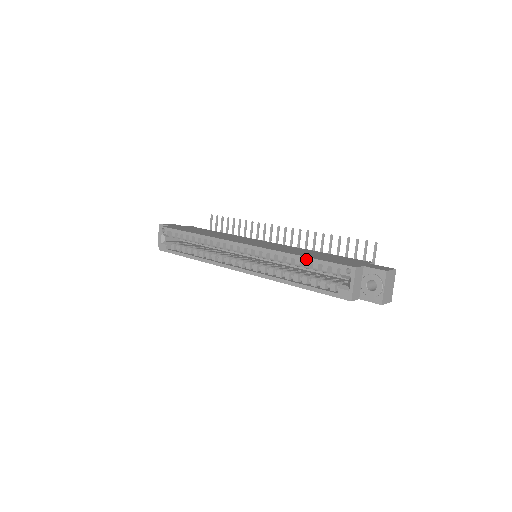
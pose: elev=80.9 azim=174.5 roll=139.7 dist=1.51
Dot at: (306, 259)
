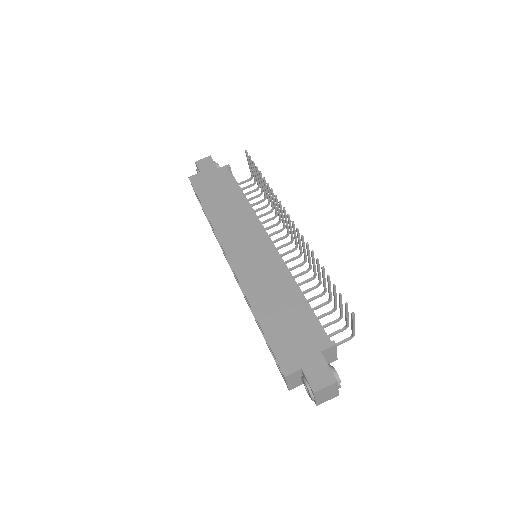
Dot at: (260, 327)
